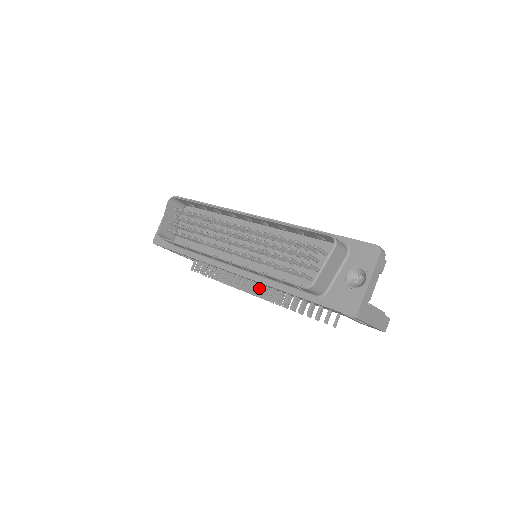
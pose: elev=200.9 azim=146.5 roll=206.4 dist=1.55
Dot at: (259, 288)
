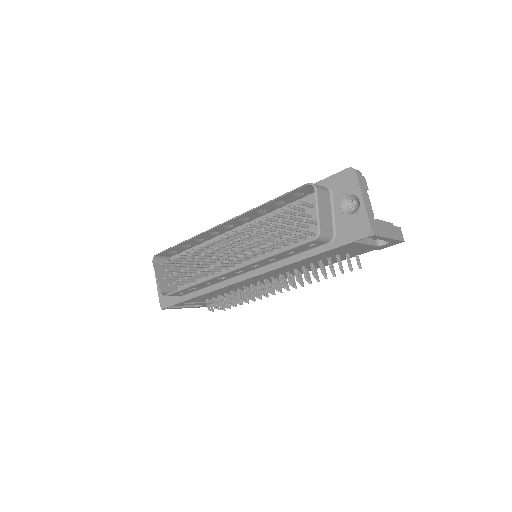
Dot at: (276, 282)
